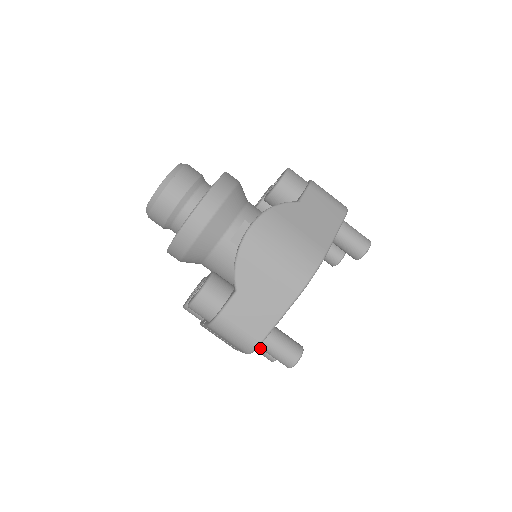
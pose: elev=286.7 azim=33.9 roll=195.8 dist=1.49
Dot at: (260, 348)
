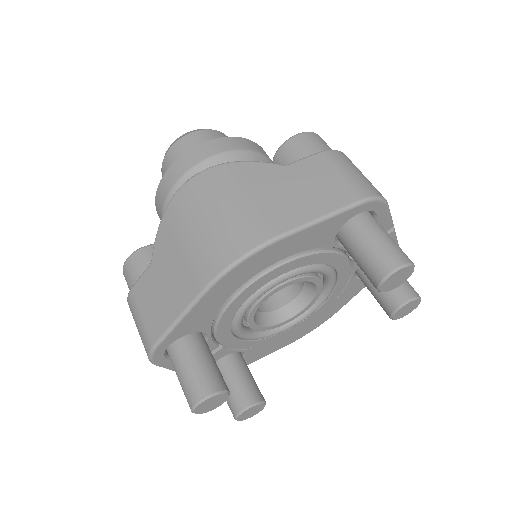
Dot at: occluded
